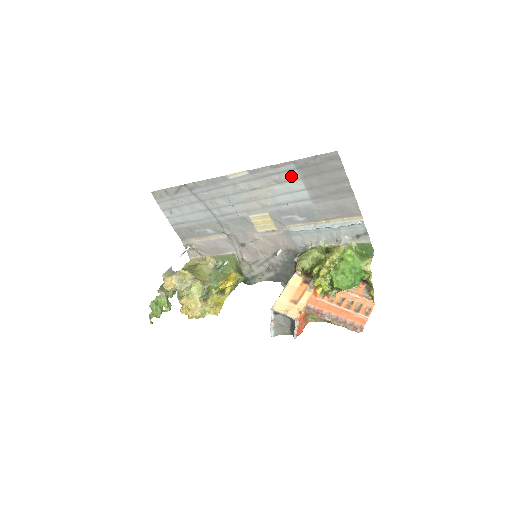
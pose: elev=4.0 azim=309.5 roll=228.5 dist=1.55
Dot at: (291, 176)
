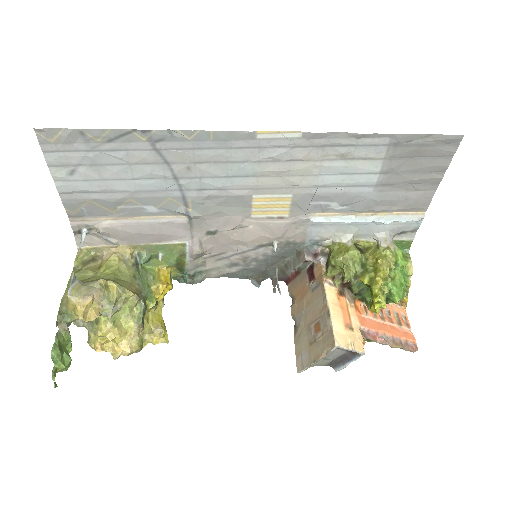
Dot at: (371, 153)
